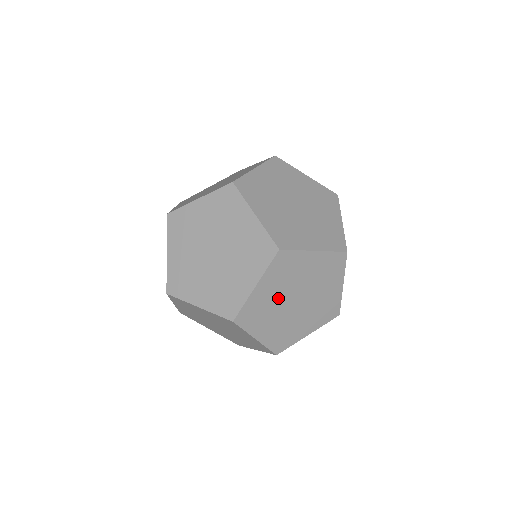
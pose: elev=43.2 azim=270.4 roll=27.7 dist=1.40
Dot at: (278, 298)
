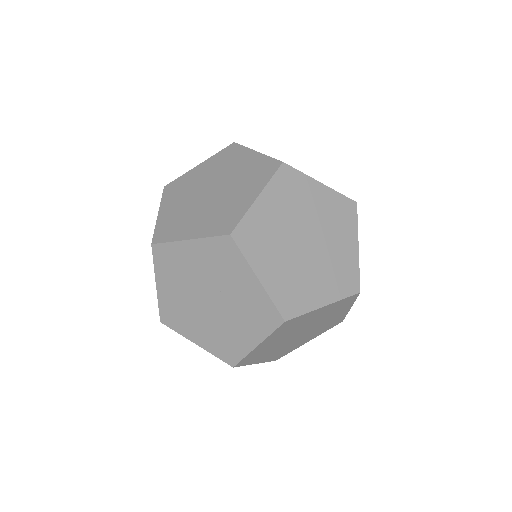
Dot at: (281, 340)
